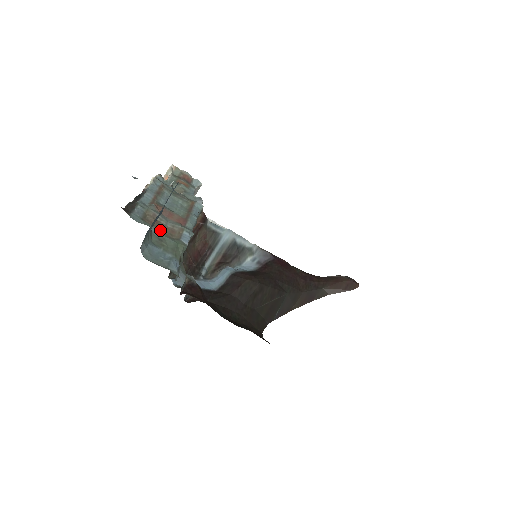
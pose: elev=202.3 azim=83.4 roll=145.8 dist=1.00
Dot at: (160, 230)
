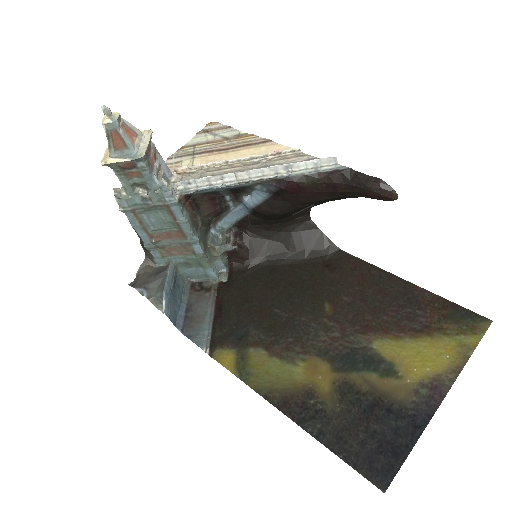
Dot at: (179, 255)
